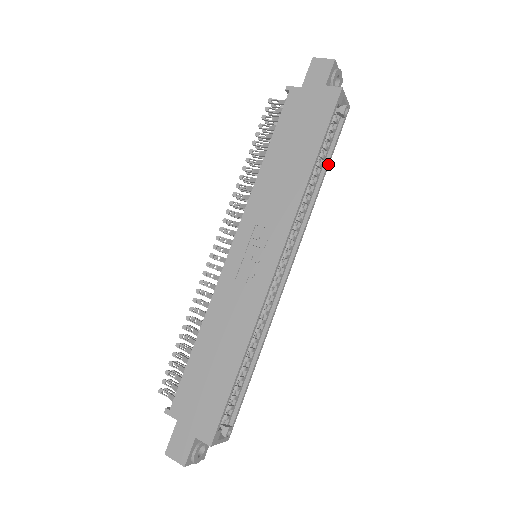
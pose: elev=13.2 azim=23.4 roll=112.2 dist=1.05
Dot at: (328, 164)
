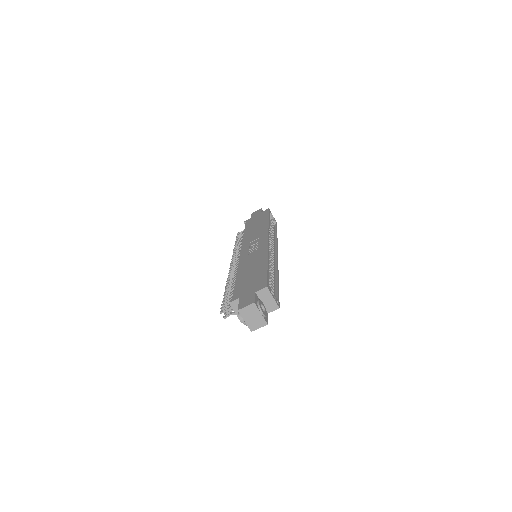
Dot at: occluded
